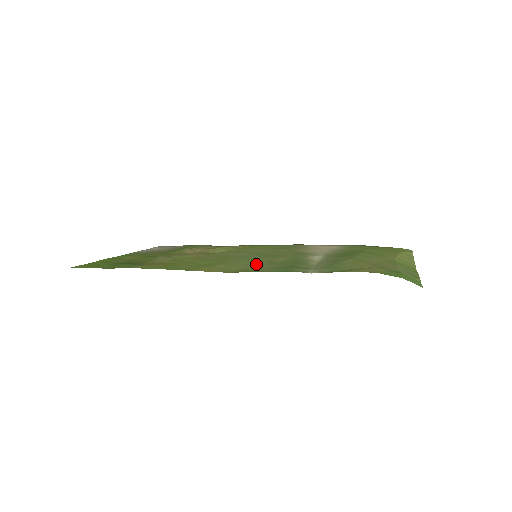
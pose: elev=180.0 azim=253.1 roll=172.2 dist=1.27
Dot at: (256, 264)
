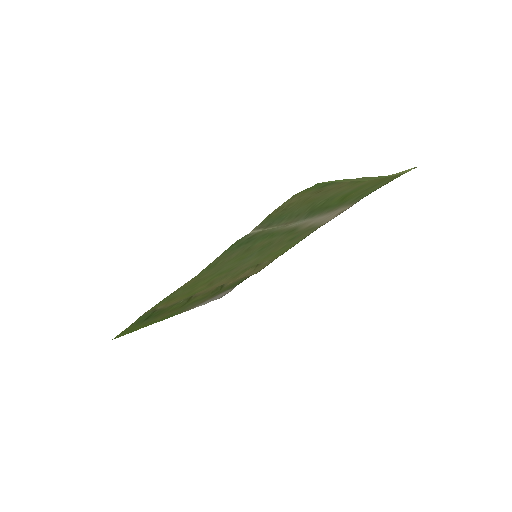
Dot at: (233, 258)
